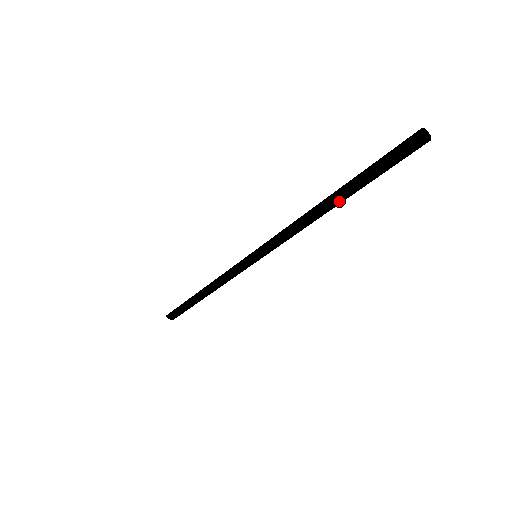
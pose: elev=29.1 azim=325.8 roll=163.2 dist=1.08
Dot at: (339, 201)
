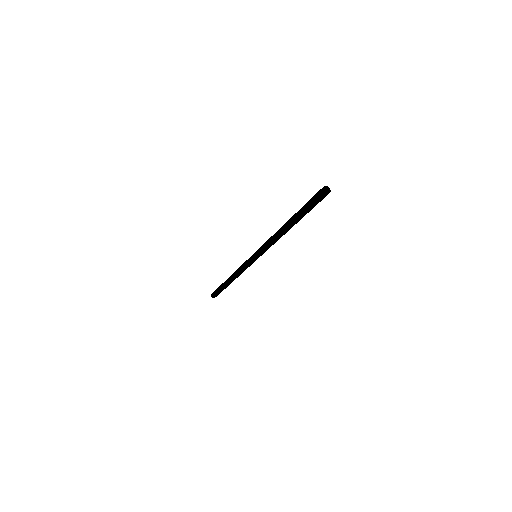
Dot at: occluded
